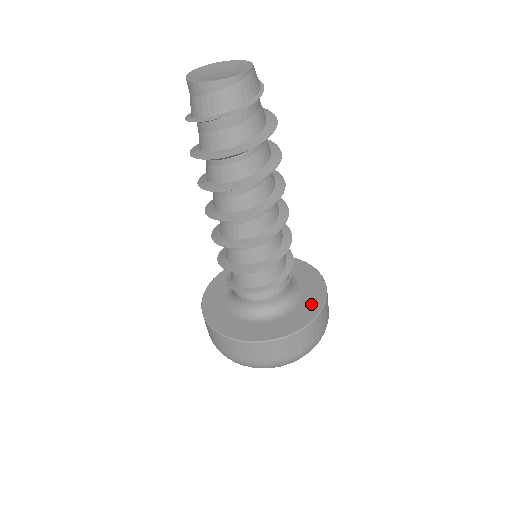
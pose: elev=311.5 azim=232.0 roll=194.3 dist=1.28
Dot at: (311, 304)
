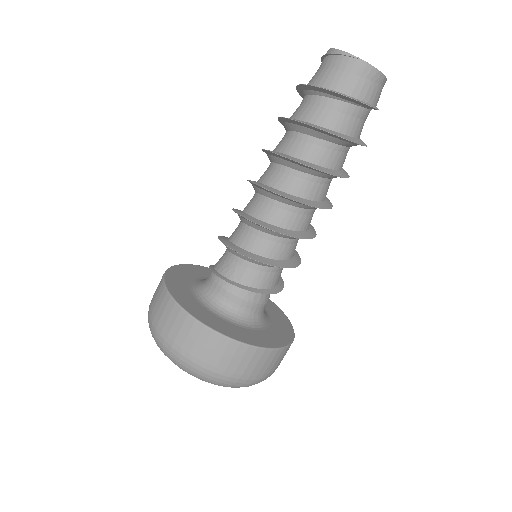
Dot at: (278, 314)
